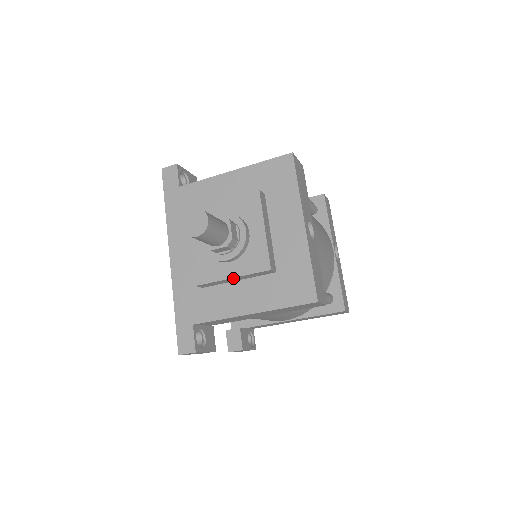
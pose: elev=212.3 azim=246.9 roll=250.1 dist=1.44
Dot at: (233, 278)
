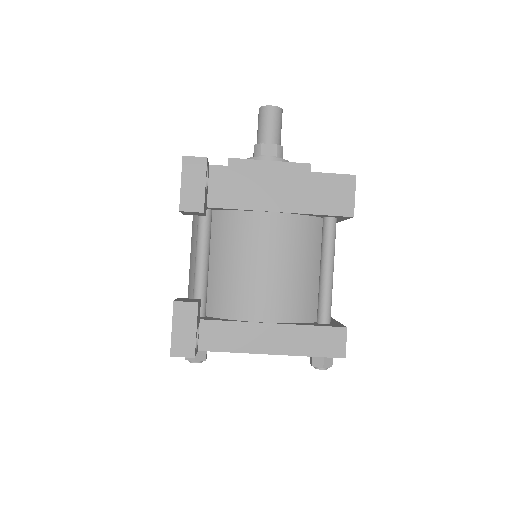
Dot at: (270, 163)
